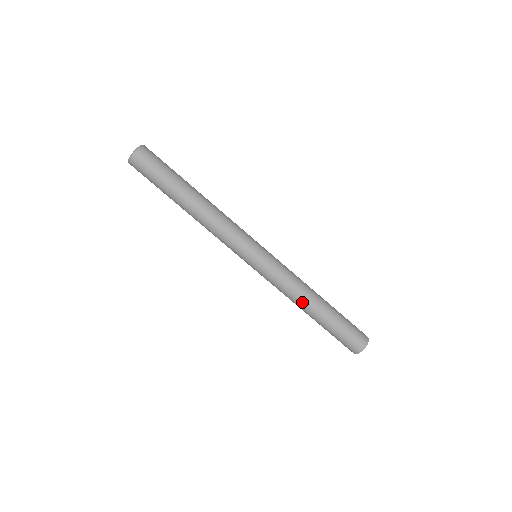
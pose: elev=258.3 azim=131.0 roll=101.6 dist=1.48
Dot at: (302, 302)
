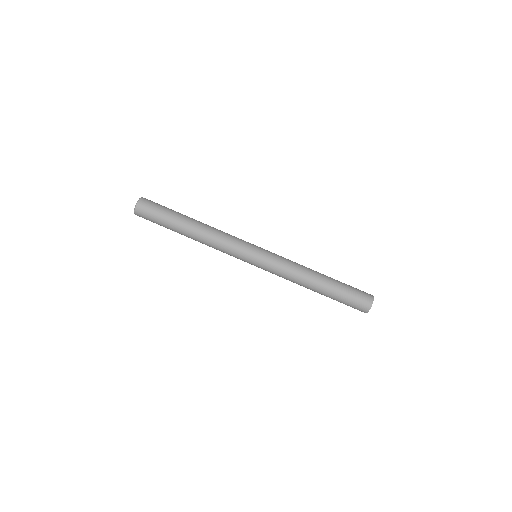
Dot at: (308, 275)
